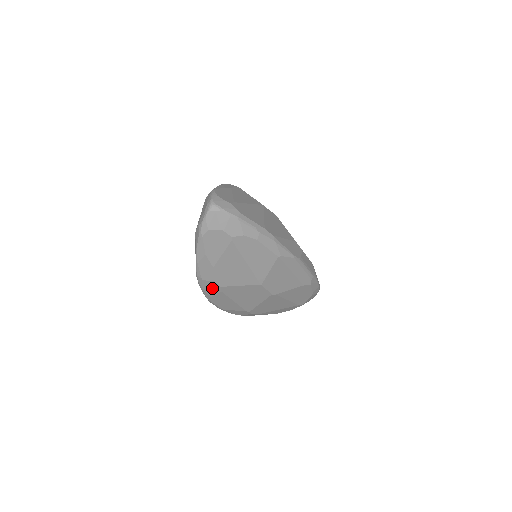
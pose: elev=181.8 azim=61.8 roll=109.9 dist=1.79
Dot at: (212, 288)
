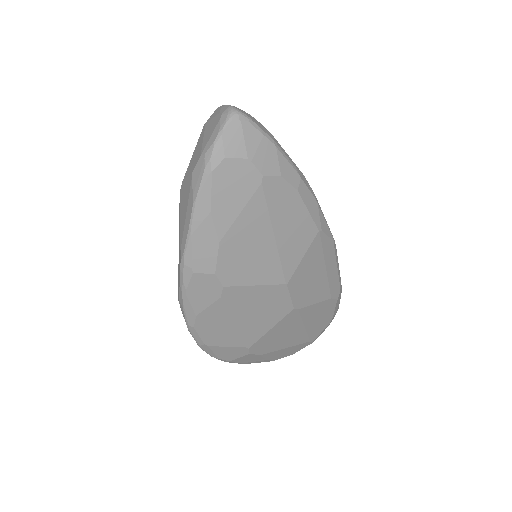
Dot at: (205, 292)
